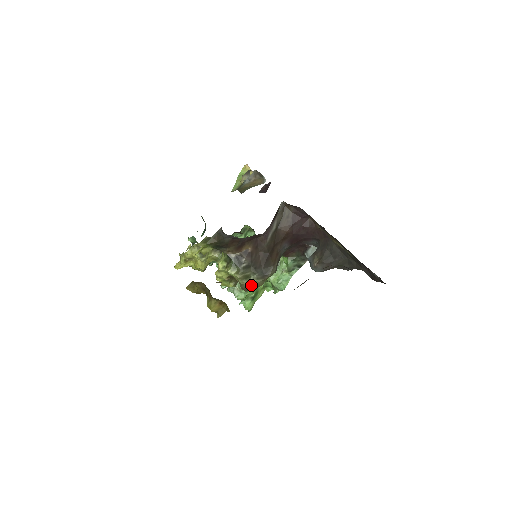
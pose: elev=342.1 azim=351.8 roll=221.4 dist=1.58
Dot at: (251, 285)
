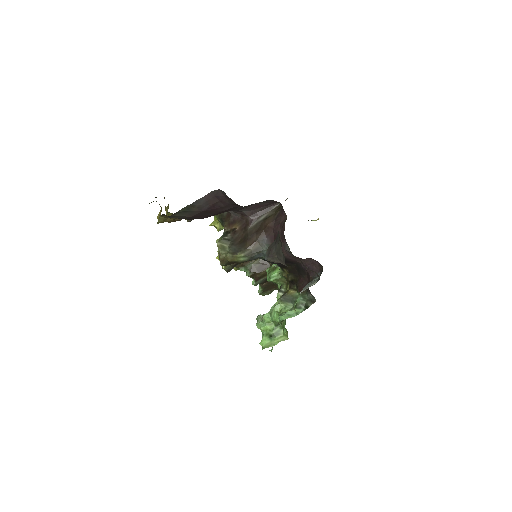
Dot at: (224, 258)
